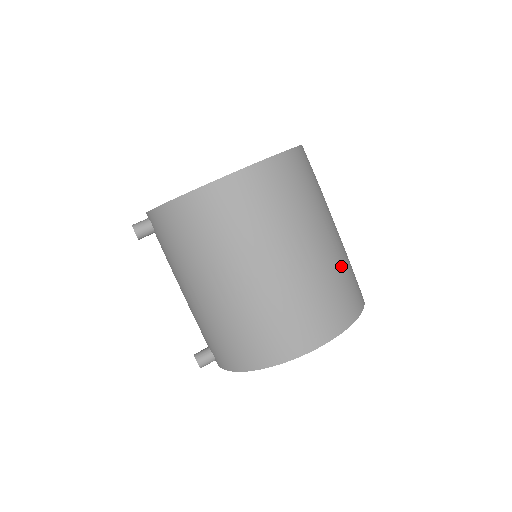
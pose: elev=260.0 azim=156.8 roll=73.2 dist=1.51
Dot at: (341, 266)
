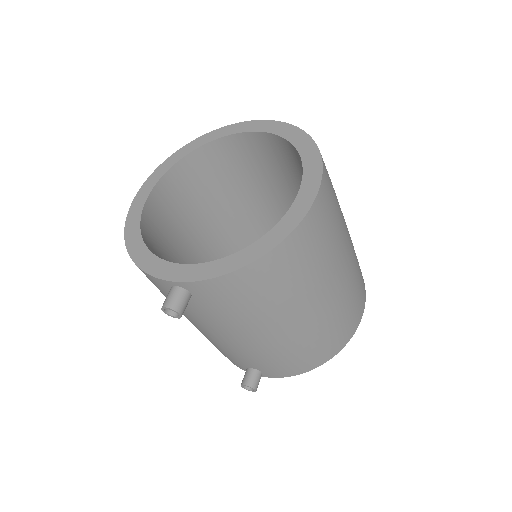
Dot at: occluded
